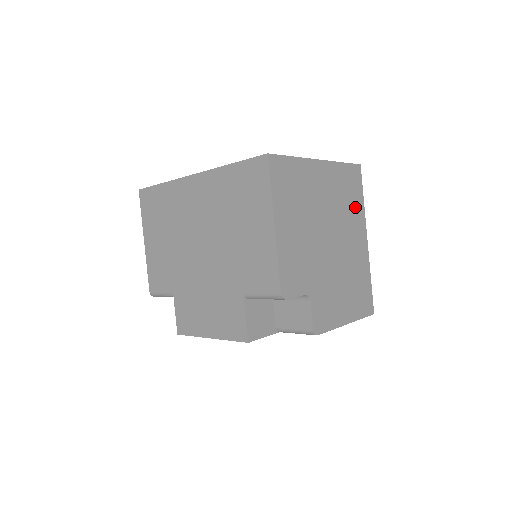
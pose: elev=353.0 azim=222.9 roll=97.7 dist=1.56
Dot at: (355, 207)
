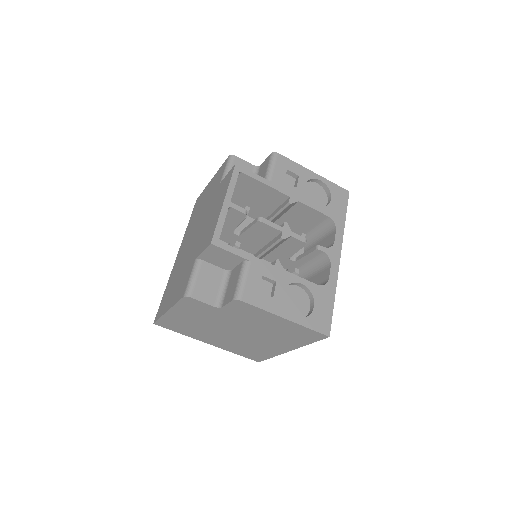
Dot at: occluded
